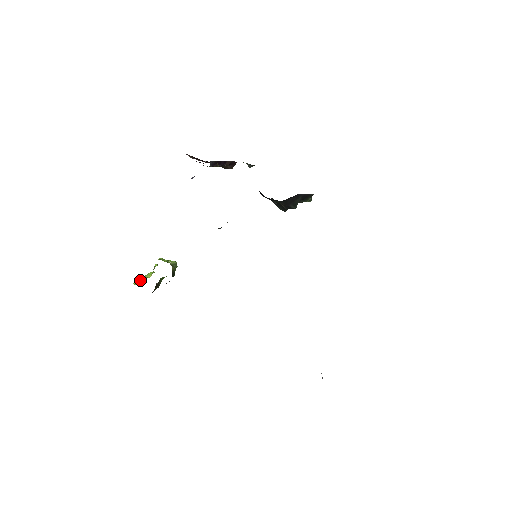
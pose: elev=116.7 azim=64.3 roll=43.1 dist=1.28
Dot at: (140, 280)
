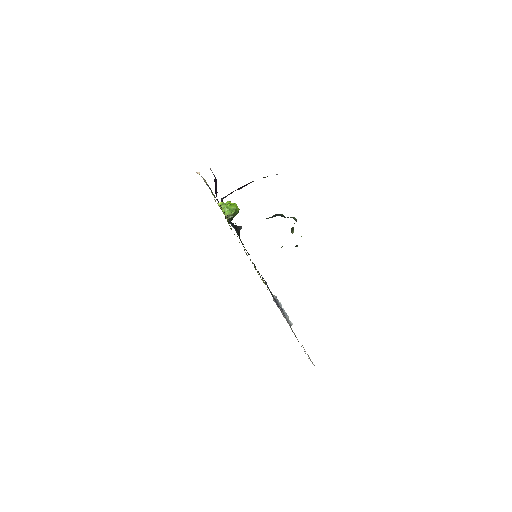
Dot at: (221, 205)
